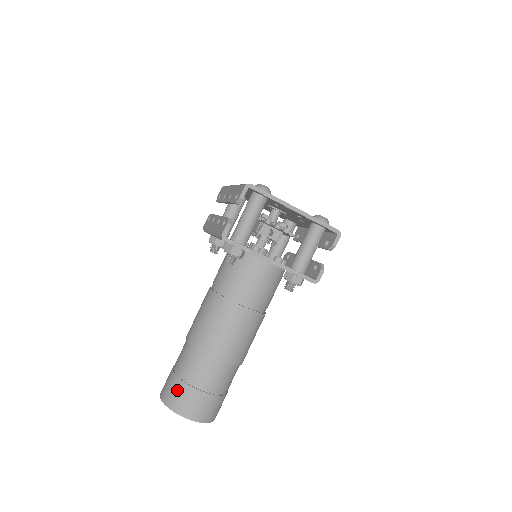
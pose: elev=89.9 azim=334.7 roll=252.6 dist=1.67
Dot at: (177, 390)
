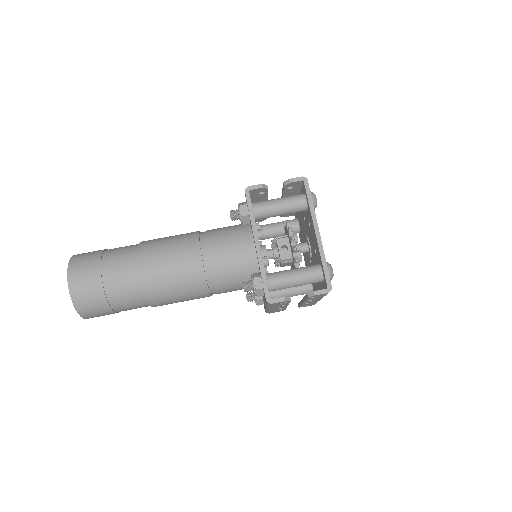
Dot at: (91, 255)
